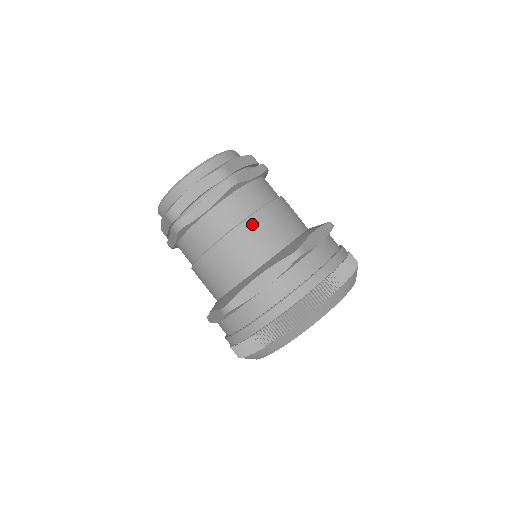
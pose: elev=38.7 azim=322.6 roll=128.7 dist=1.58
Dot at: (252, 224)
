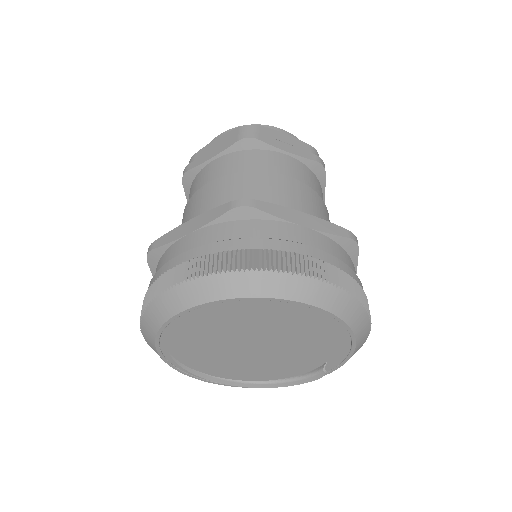
Dot at: (316, 197)
